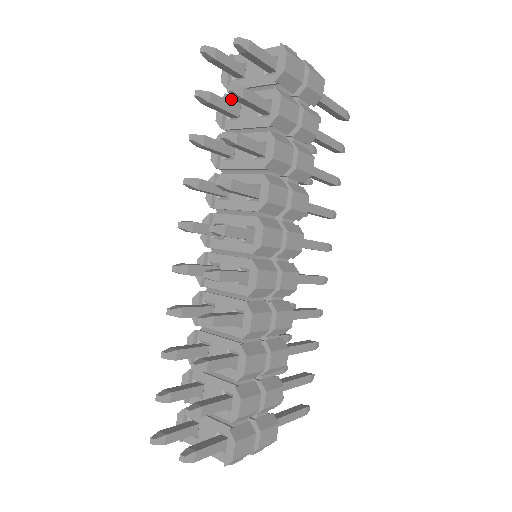
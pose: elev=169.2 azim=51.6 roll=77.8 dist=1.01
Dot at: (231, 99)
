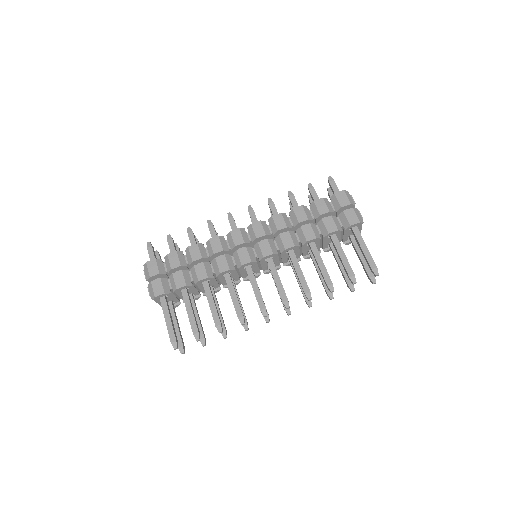
Dot at: occluded
